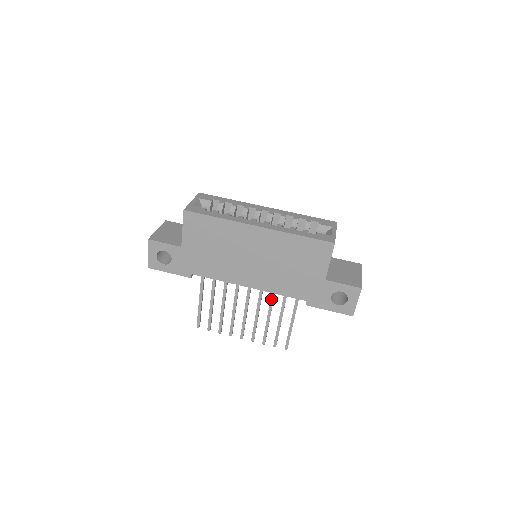
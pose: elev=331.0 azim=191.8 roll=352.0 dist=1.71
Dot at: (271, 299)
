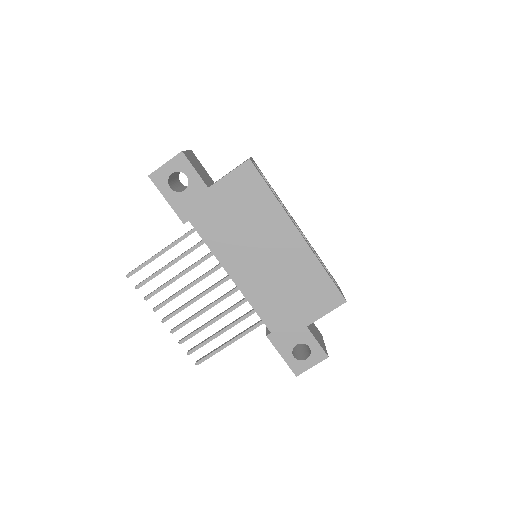
Dot at: (235, 306)
